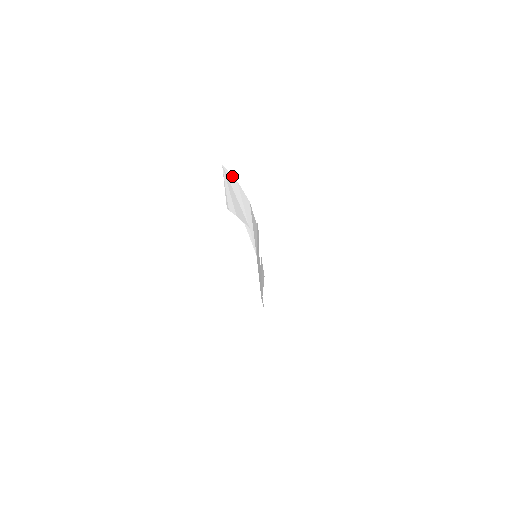
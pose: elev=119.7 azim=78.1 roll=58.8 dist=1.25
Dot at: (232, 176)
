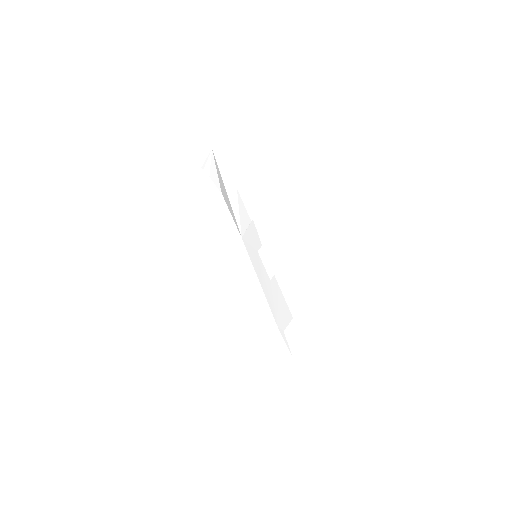
Dot at: occluded
